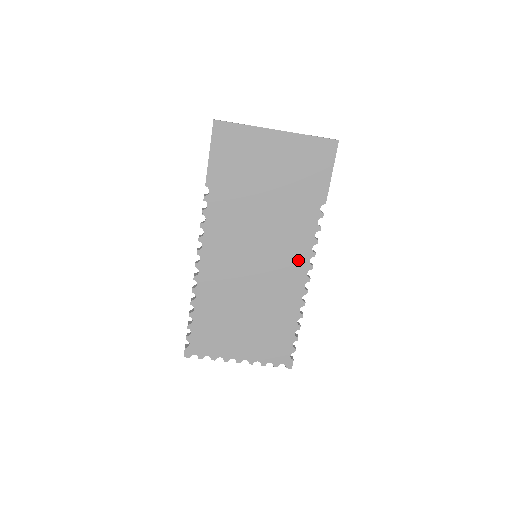
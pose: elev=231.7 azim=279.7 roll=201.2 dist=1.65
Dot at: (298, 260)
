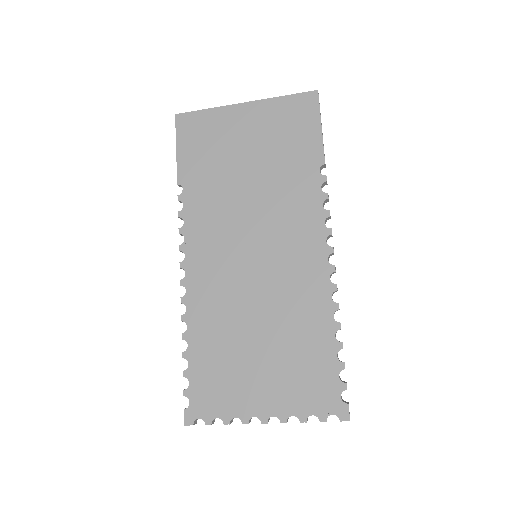
Dot at: (310, 244)
